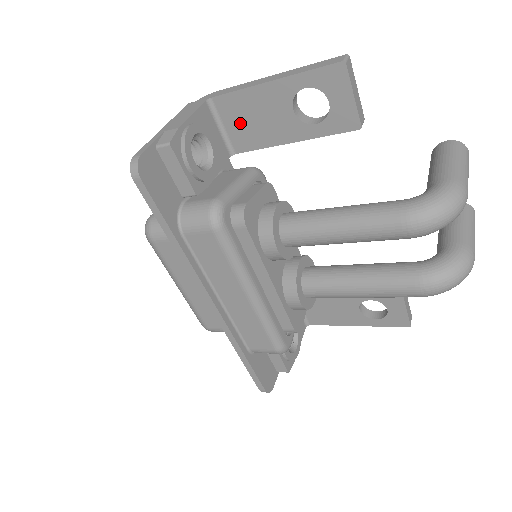
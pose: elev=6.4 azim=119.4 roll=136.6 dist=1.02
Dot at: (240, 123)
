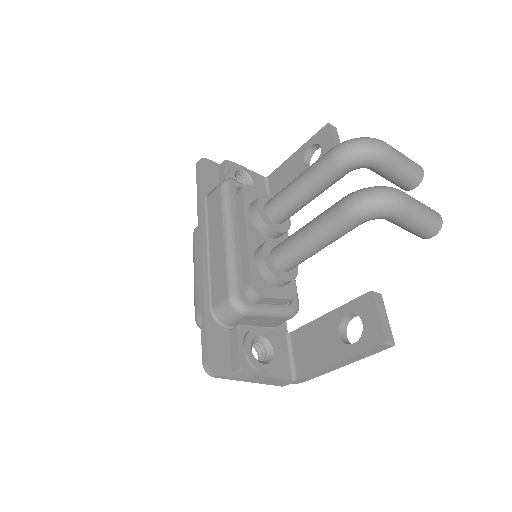
Dot at: (278, 184)
